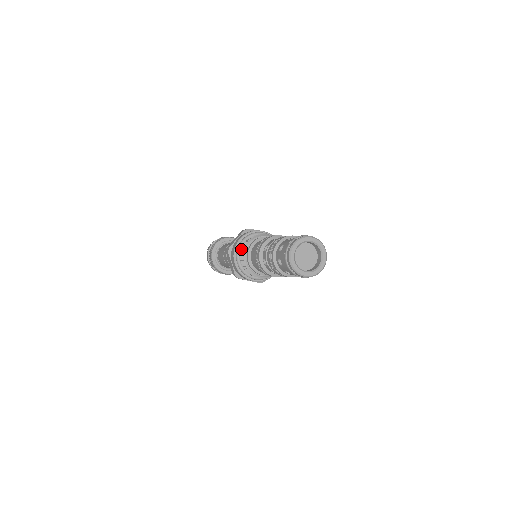
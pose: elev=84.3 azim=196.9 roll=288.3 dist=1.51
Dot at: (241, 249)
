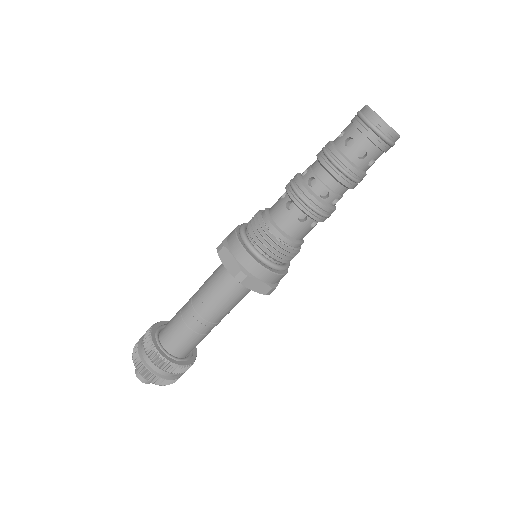
Dot at: (248, 226)
